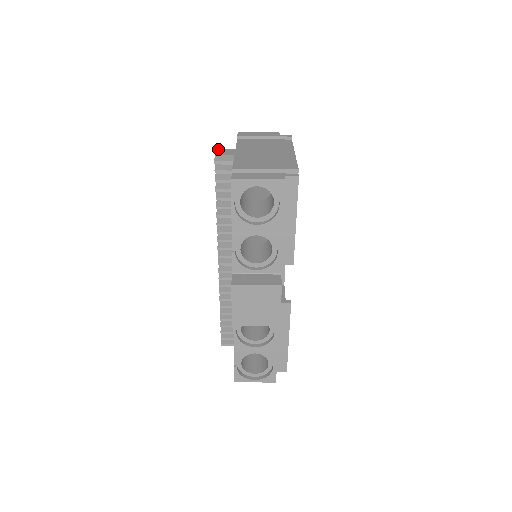
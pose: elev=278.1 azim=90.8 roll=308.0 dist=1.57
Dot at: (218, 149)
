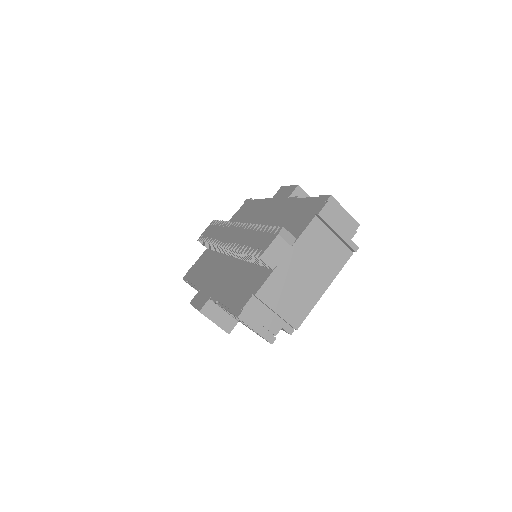
Dot at: (279, 236)
